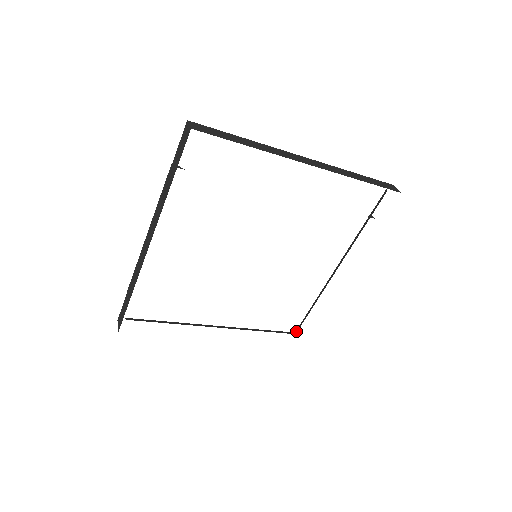
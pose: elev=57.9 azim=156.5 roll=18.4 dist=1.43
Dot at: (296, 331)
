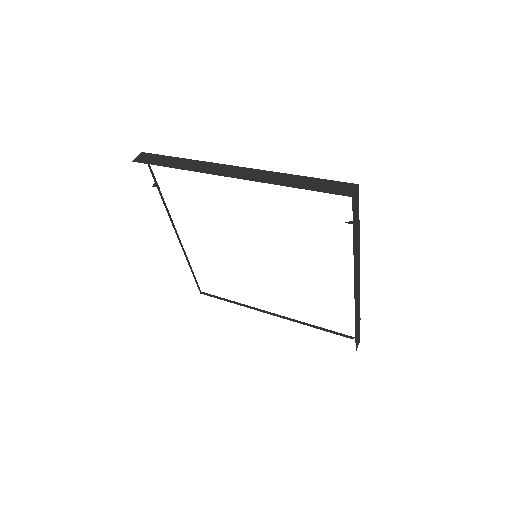
Dot at: occluded
